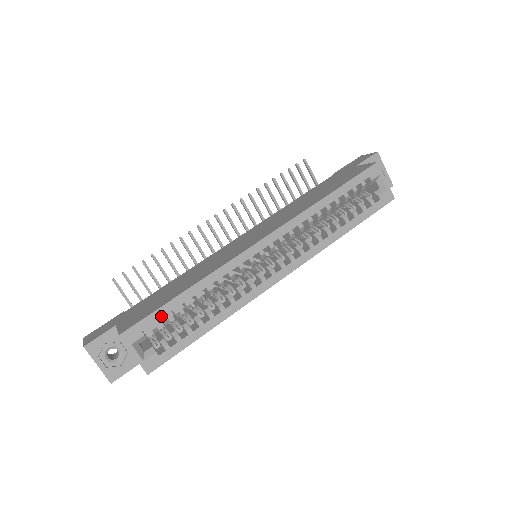
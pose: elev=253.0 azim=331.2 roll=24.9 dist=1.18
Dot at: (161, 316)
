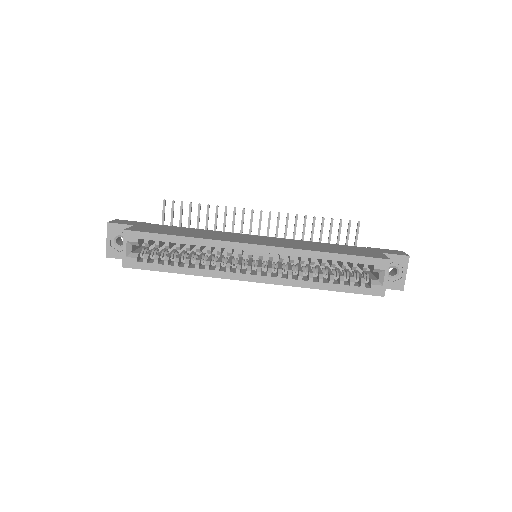
Dot at: (156, 239)
